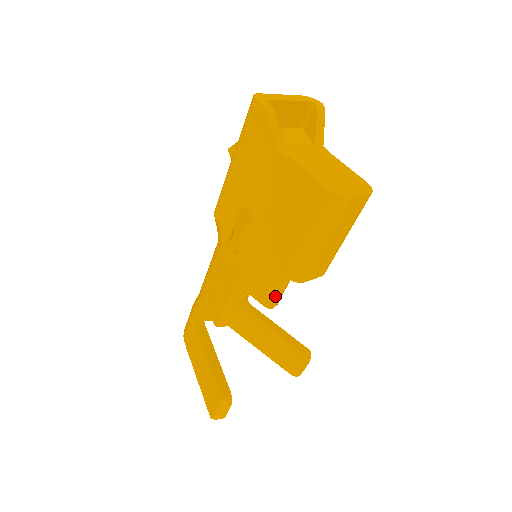
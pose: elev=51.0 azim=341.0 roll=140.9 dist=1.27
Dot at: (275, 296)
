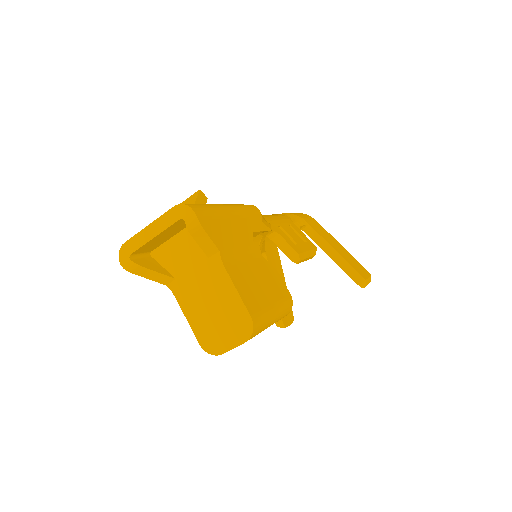
Dot at: occluded
